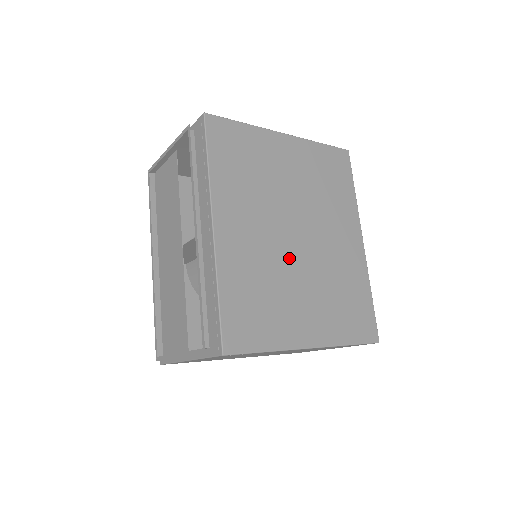
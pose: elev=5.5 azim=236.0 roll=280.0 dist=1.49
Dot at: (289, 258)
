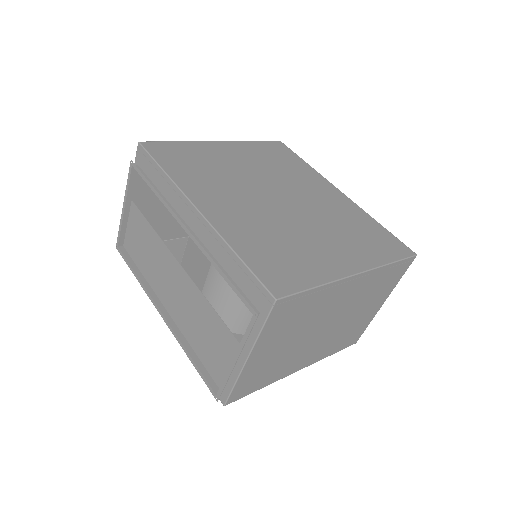
Dot at: (284, 215)
